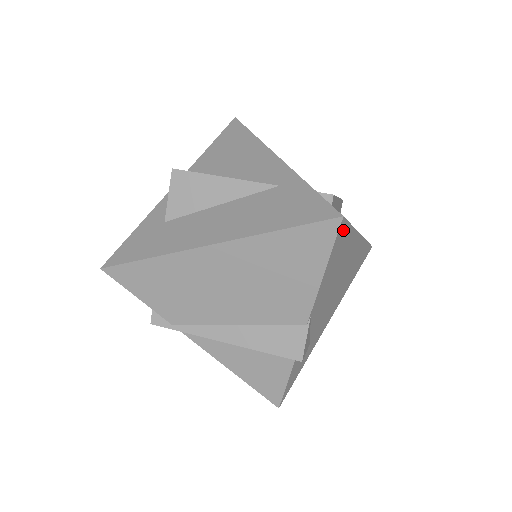
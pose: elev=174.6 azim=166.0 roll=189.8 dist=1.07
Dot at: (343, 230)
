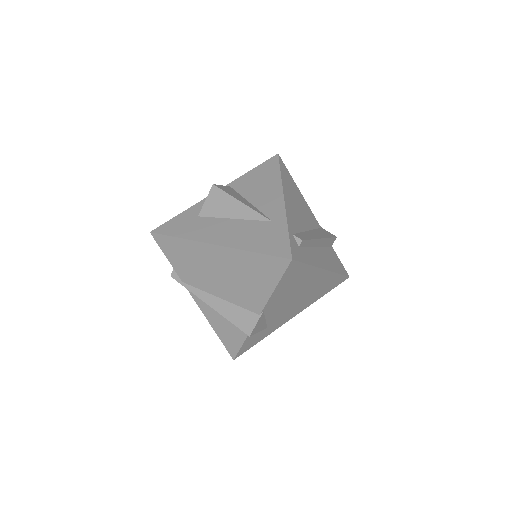
Dot at: (295, 266)
